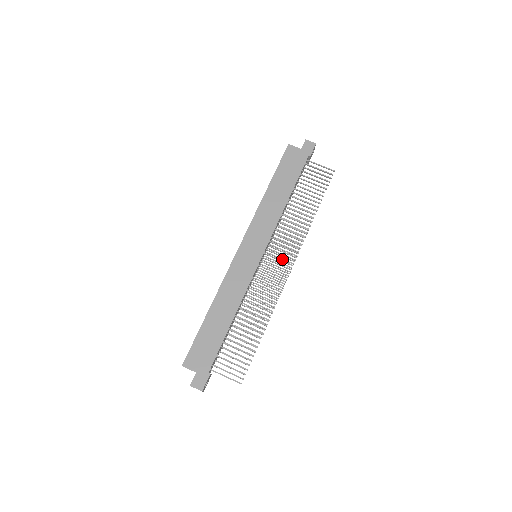
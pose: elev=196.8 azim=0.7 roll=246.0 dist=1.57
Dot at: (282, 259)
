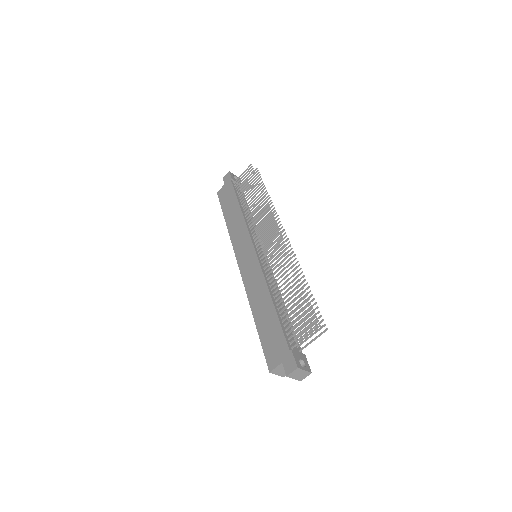
Dot at: (273, 235)
